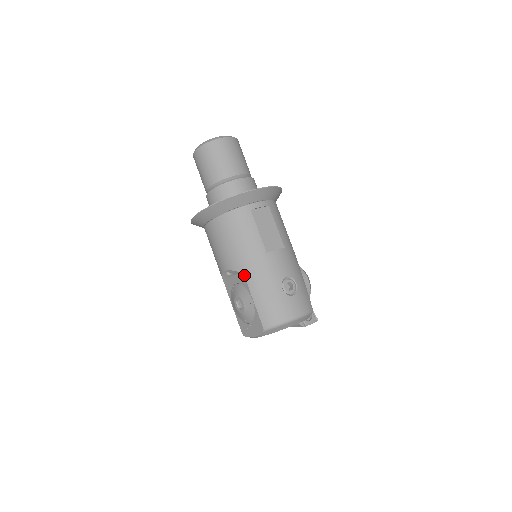
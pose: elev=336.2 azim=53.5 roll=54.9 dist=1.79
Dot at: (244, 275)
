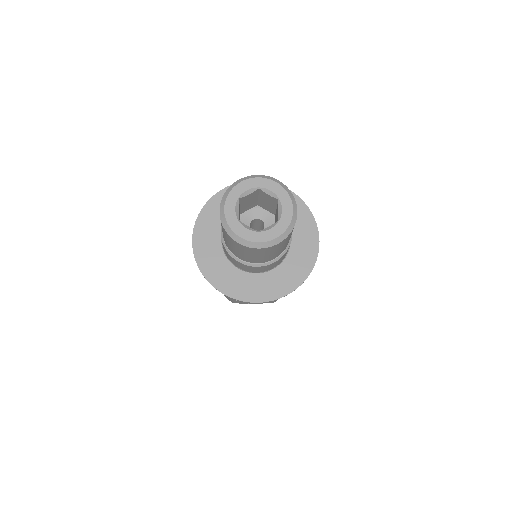
Dot at: occluded
